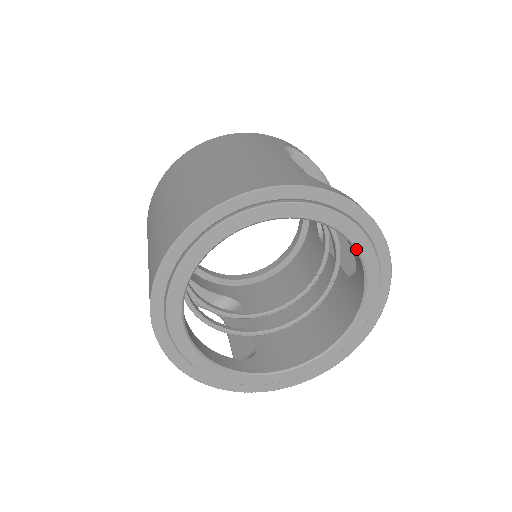
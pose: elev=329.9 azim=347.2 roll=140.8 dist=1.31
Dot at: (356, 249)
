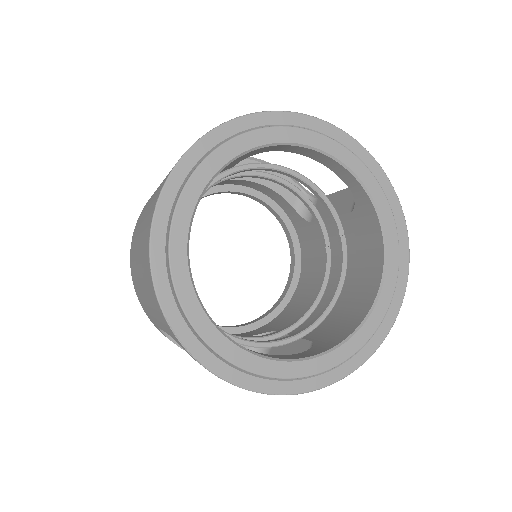
Dot at: (333, 158)
